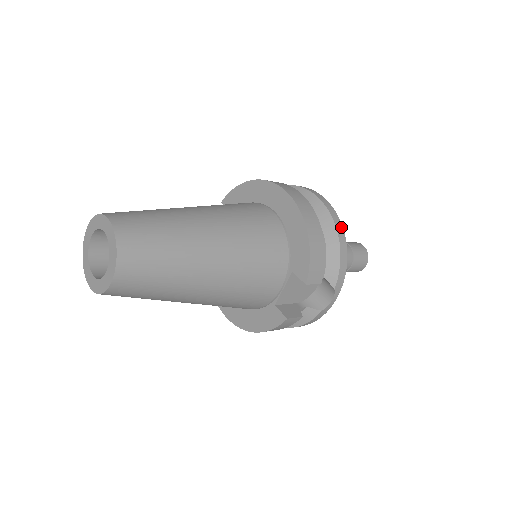
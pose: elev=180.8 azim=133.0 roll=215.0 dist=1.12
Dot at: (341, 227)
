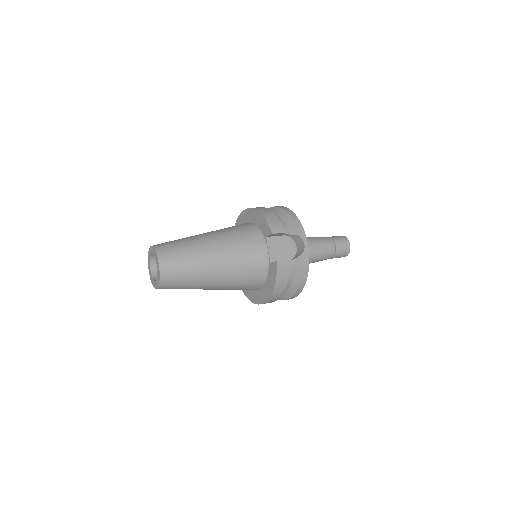
Dot at: (287, 209)
